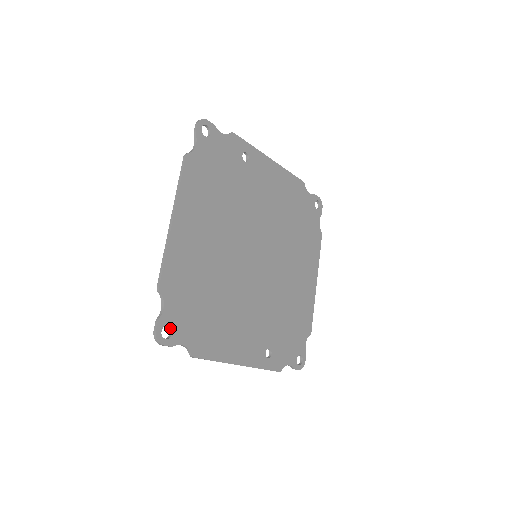
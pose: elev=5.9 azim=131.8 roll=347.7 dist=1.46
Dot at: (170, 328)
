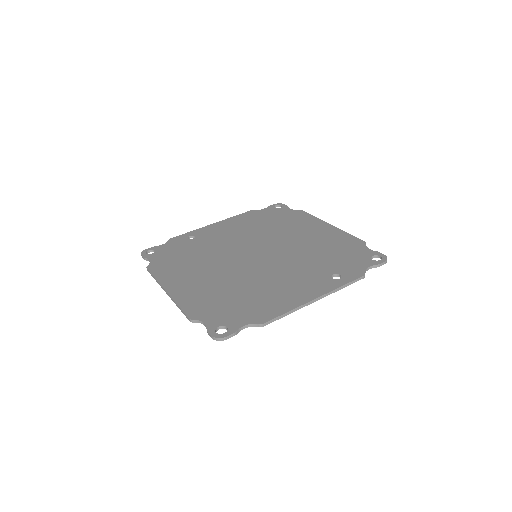
Dot at: (223, 328)
